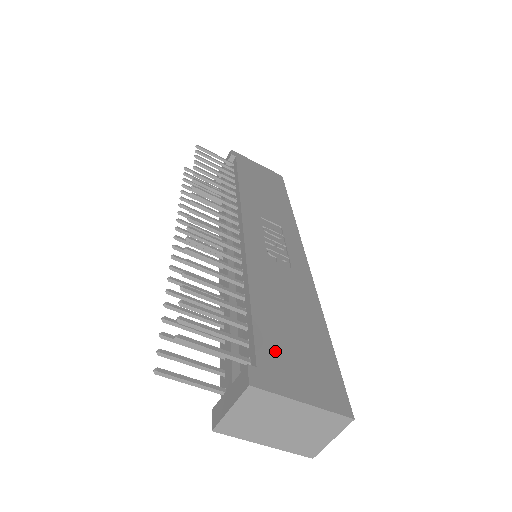
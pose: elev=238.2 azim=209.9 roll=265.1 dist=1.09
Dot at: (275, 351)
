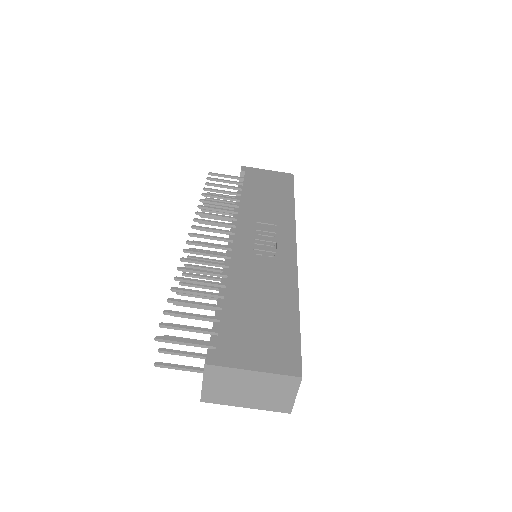
Dot at: (237, 335)
